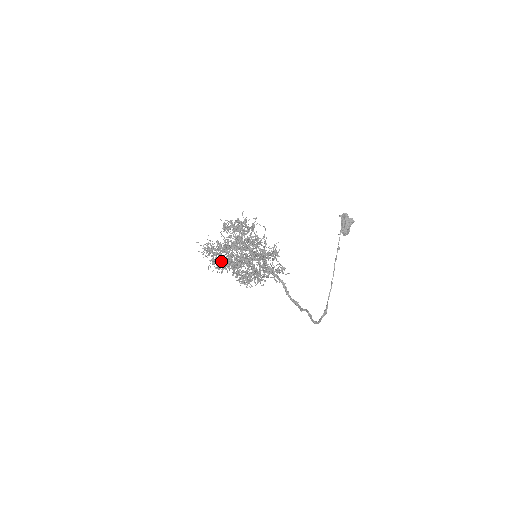
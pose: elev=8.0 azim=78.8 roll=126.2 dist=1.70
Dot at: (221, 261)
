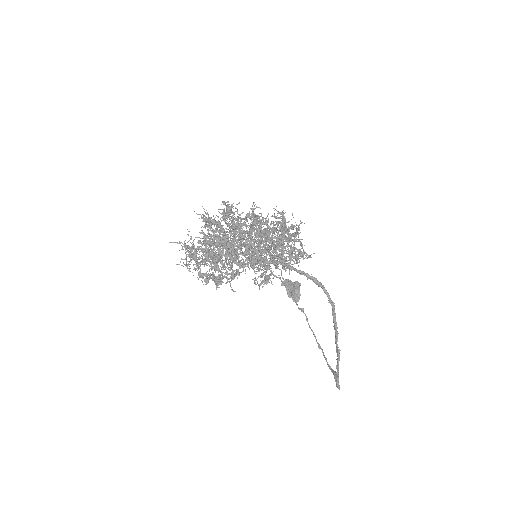
Dot at: (226, 244)
